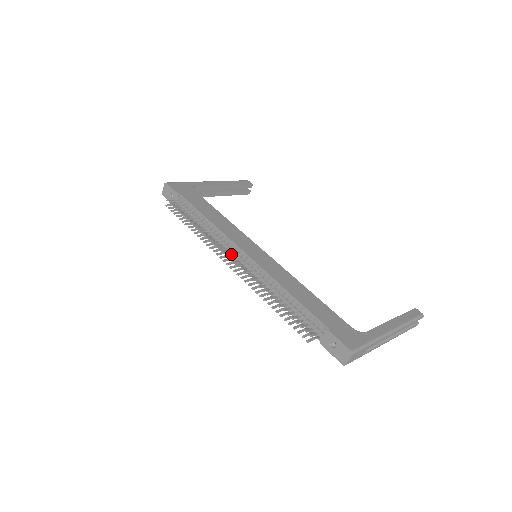
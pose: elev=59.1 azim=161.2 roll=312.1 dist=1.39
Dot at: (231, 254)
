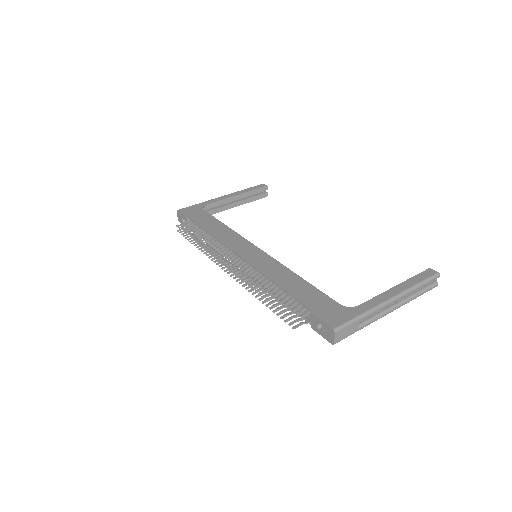
Dot at: (228, 261)
